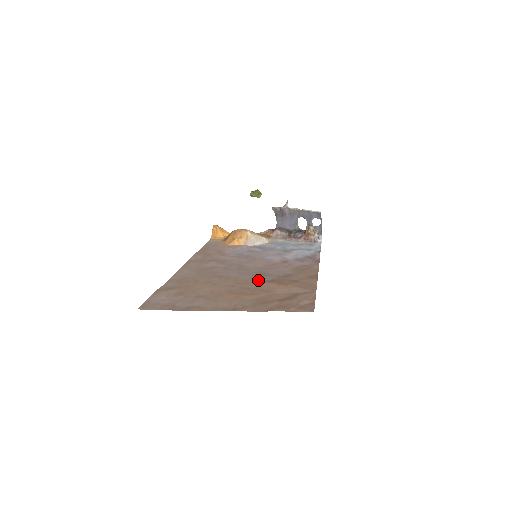
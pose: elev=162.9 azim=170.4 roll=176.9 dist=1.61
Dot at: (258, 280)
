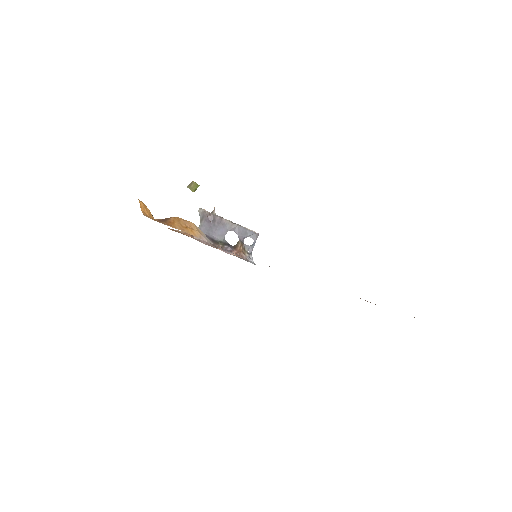
Dot at: occluded
